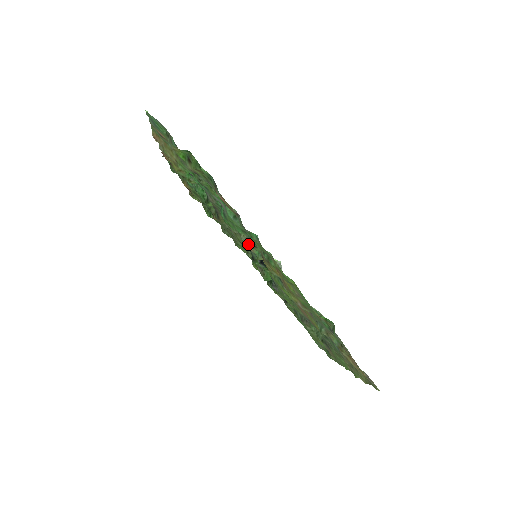
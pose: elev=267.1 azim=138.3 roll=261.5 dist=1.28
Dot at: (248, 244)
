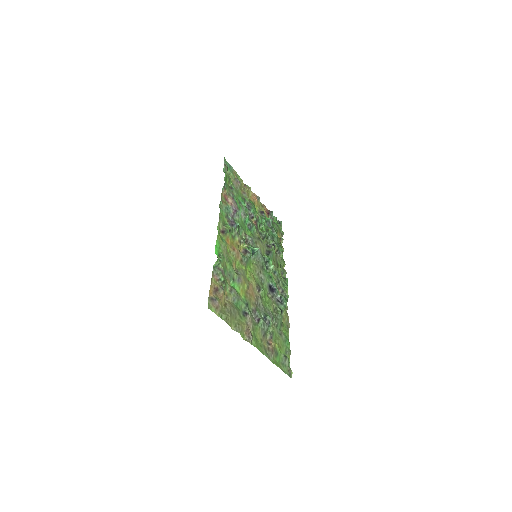
Dot at: (243, 237)
